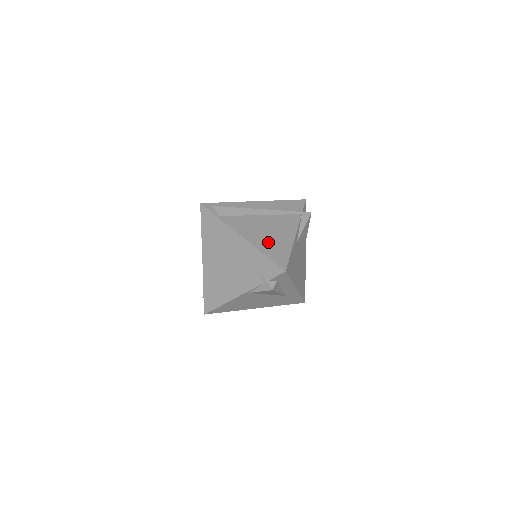
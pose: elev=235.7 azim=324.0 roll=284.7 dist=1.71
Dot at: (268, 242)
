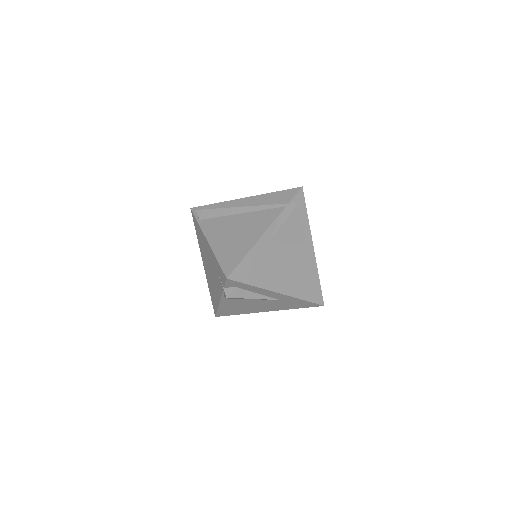
Dot at: (229, 245)
